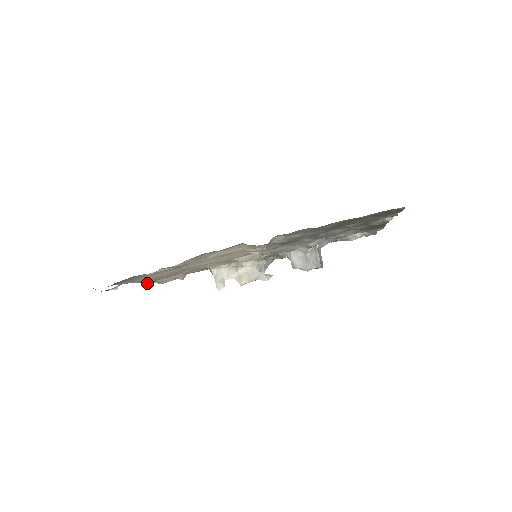
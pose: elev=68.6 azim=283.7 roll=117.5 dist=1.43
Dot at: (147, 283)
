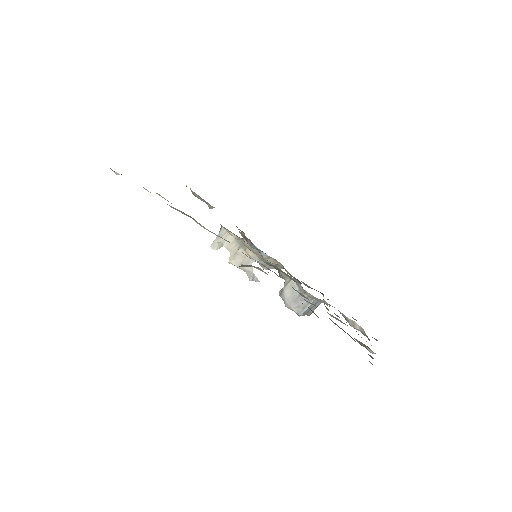
Dot at: occluded
